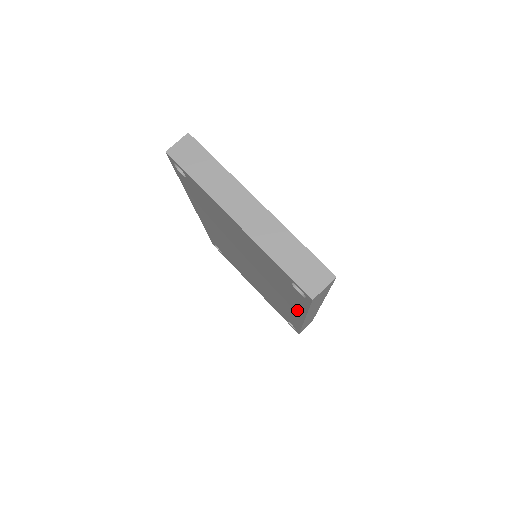
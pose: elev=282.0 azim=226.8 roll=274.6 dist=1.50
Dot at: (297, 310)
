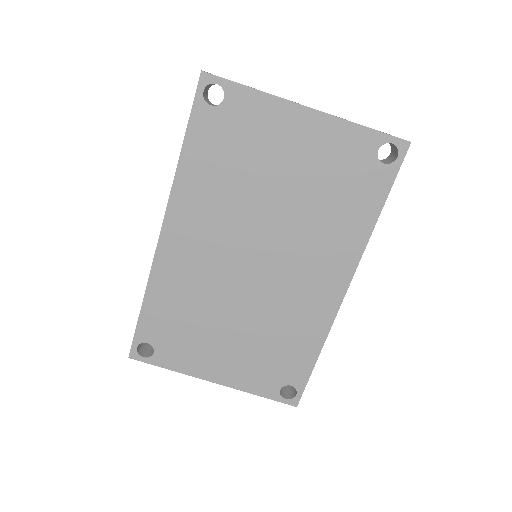
Dot at: (348, 257)
